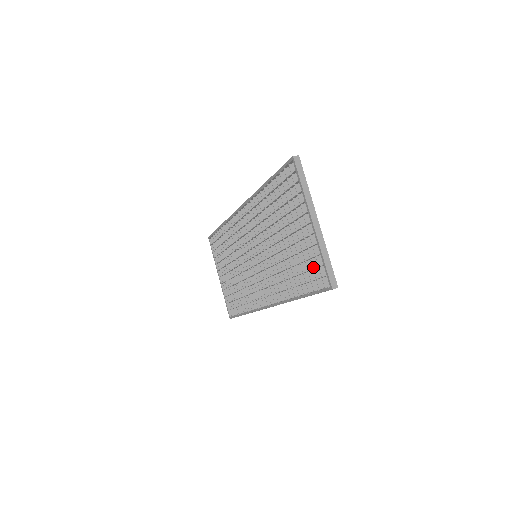
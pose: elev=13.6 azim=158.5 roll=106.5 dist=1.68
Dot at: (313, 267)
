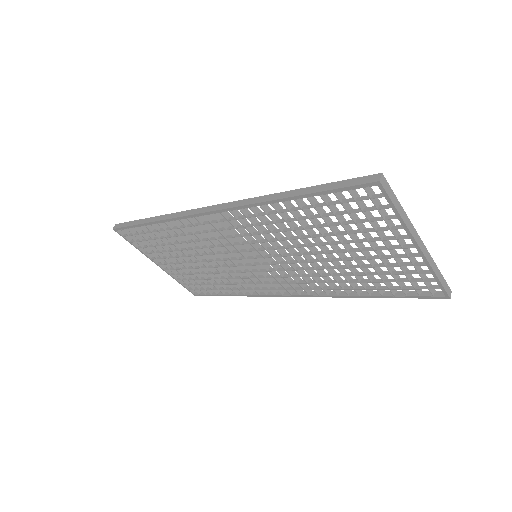
Dot at: (409, 280)
